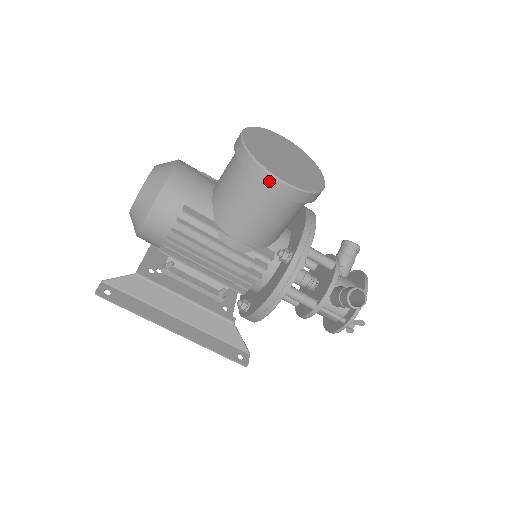
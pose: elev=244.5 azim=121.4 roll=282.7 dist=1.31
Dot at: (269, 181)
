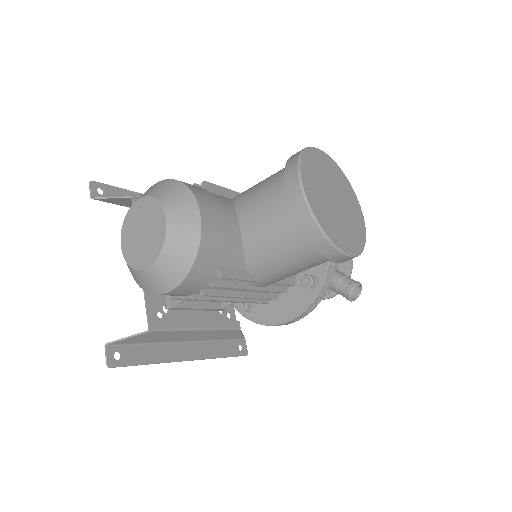
Dot at: (338, 257)
